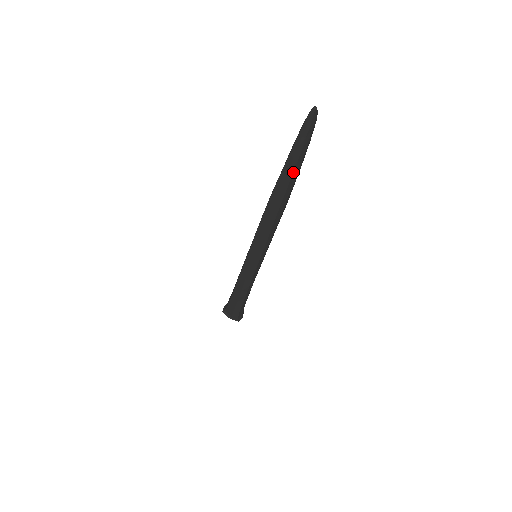
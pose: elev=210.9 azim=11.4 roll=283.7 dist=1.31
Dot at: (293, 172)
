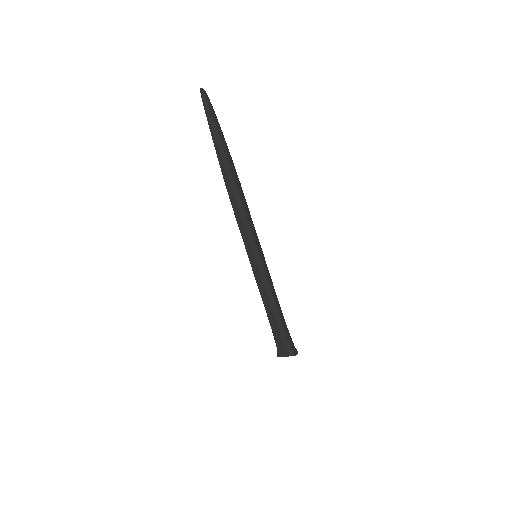
Dot at: (221, 144)
